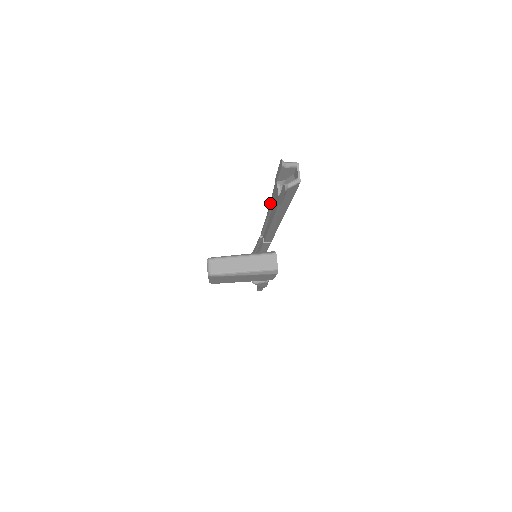
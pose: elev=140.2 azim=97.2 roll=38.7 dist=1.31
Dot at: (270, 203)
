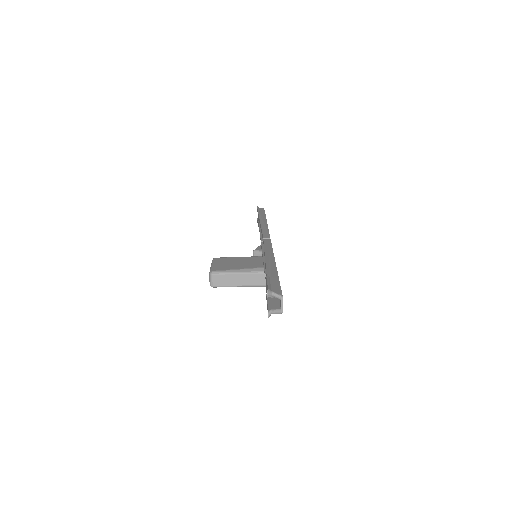
Dot at: occluded
